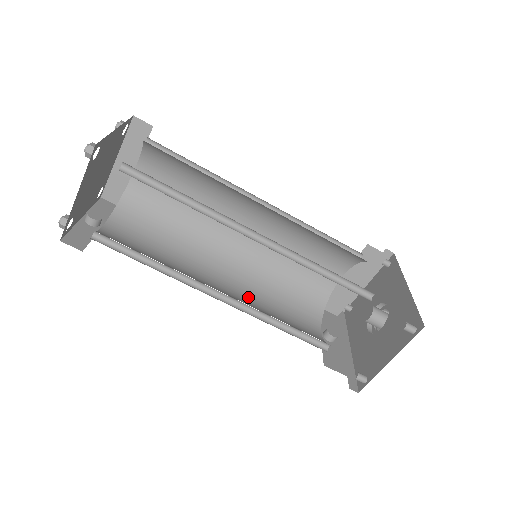
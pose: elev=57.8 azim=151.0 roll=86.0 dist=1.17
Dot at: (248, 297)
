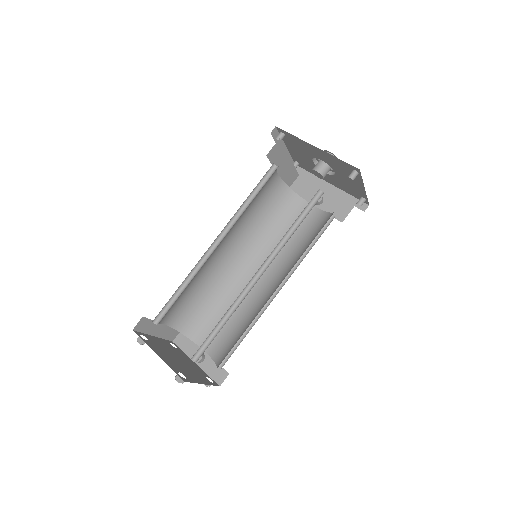
Dot at: (275, 258)
